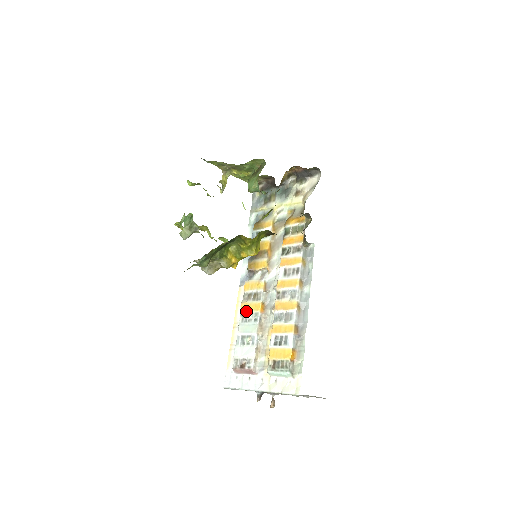
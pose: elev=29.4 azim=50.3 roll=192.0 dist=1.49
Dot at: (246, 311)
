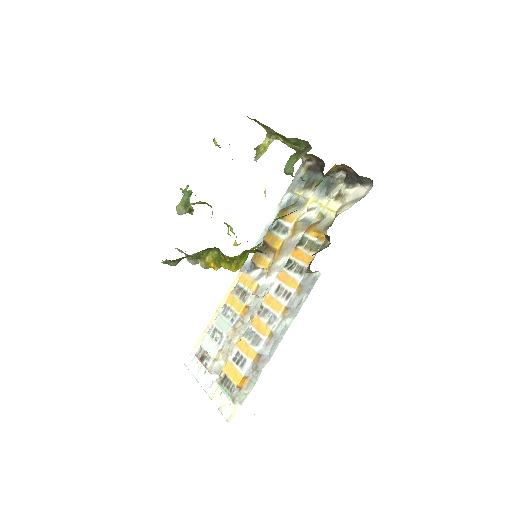
Dot at: (230, 305)
